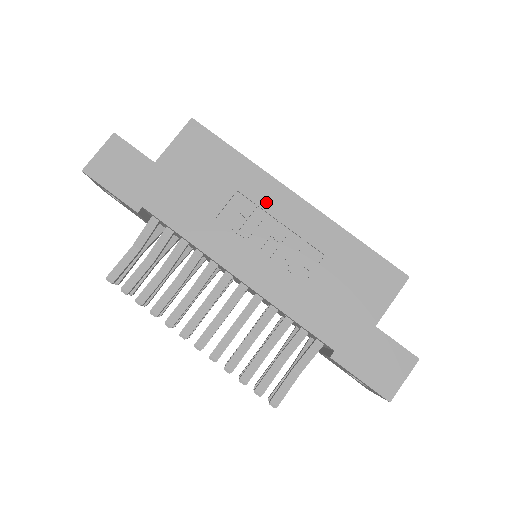
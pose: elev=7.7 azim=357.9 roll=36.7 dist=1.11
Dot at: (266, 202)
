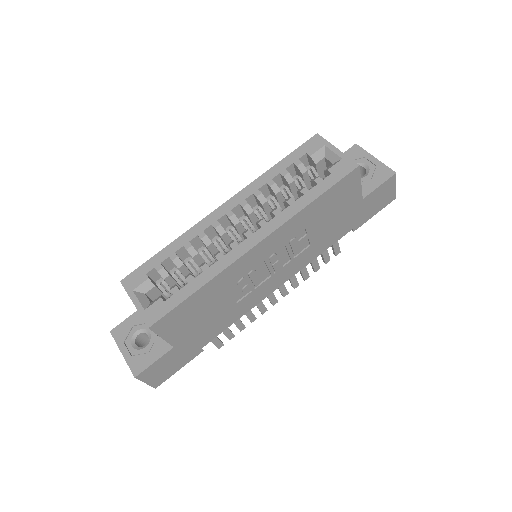
Dot at: (247, 269)
